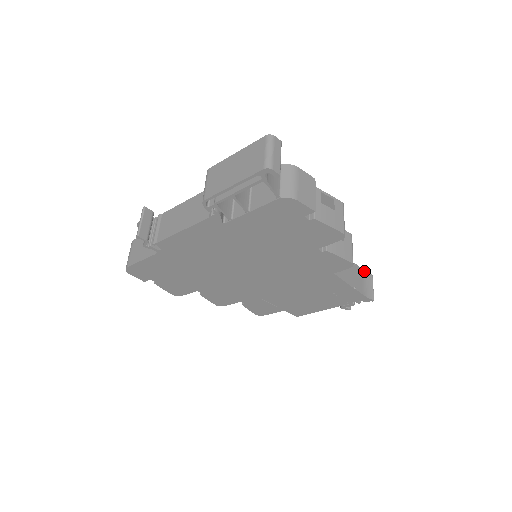
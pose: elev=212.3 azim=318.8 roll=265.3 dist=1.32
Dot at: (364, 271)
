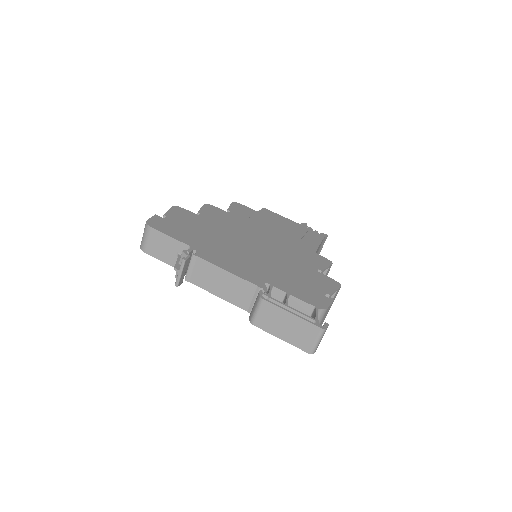
Dot at: (324, 238)
